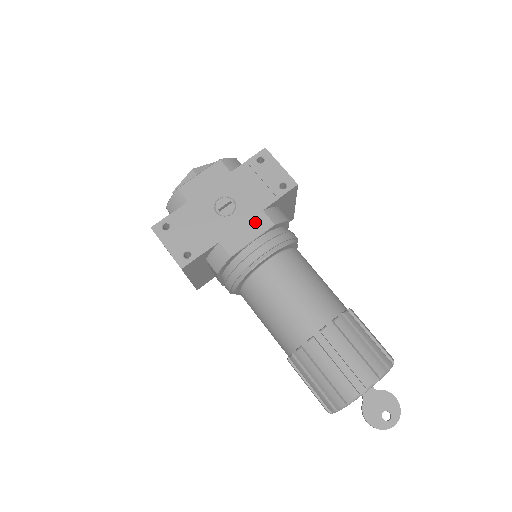
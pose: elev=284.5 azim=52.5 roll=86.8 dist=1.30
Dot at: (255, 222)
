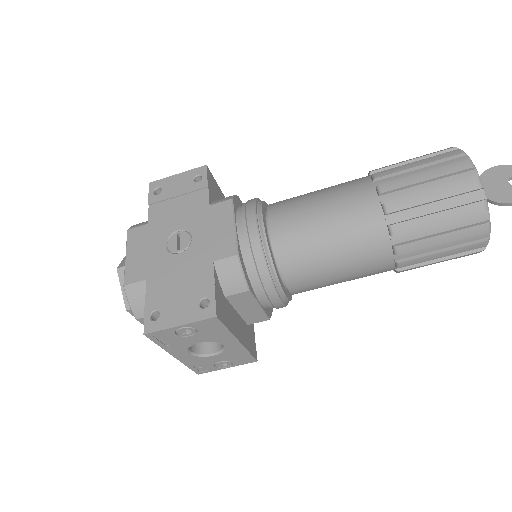
Dot at: (216, 217)
